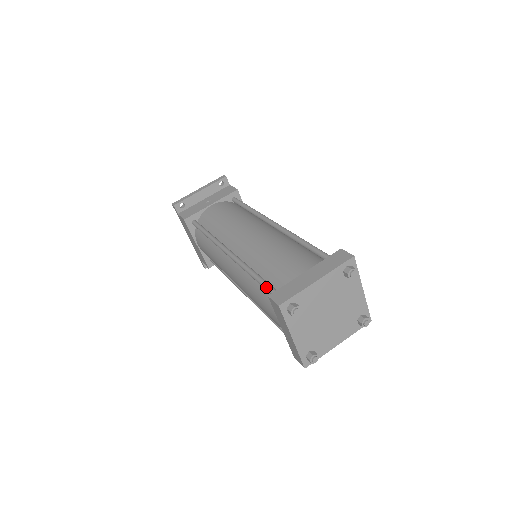
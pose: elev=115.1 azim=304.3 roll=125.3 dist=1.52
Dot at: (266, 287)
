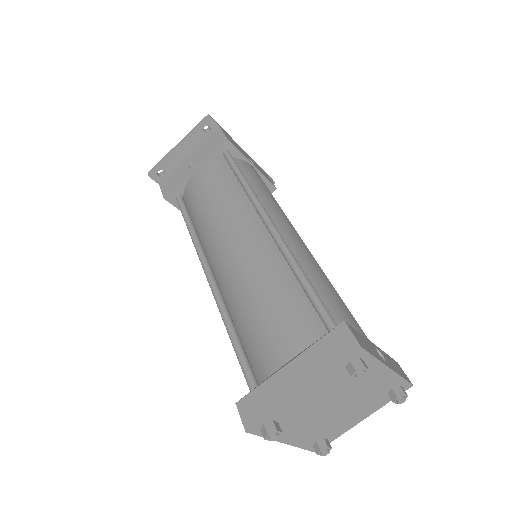
Dot at: occluded
